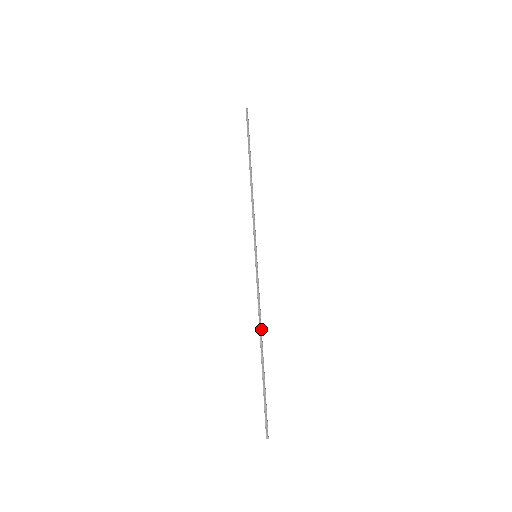
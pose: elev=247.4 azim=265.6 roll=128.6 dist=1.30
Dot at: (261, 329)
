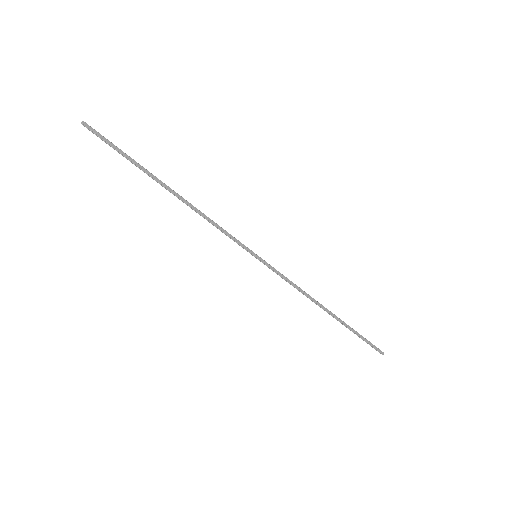
Dot at: (315, 302)
